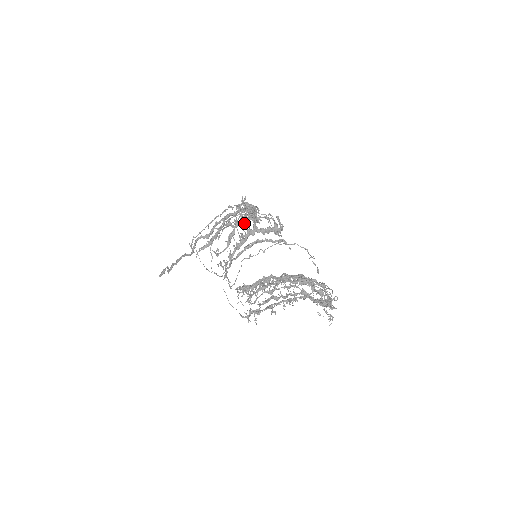
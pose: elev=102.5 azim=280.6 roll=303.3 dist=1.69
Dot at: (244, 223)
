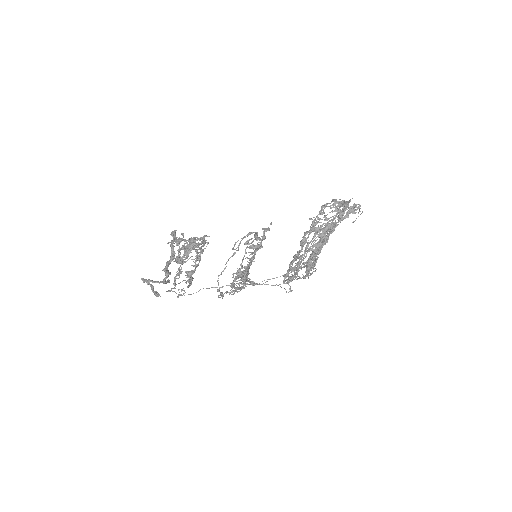
Dot at: occluded
